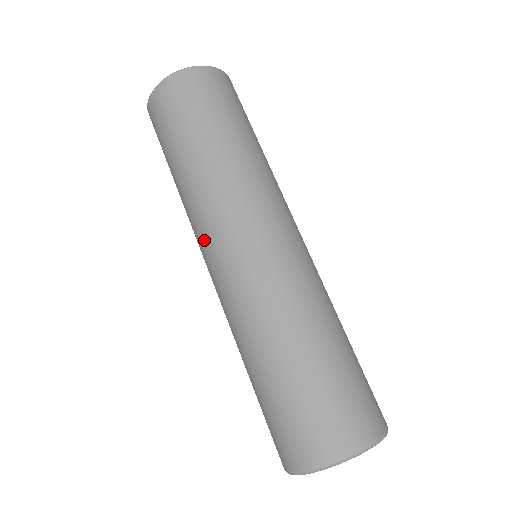
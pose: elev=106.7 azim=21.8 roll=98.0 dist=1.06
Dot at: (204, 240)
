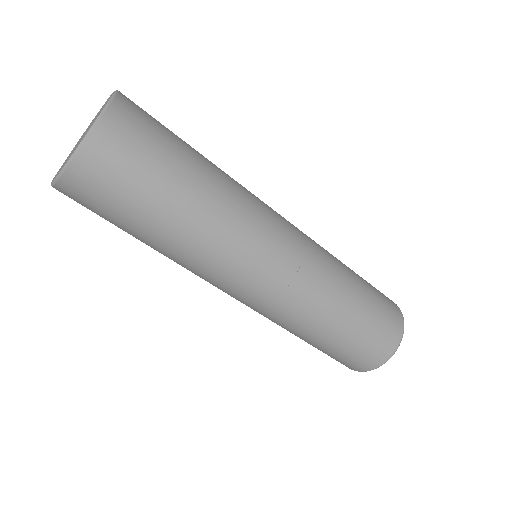
Dot at: occluded
